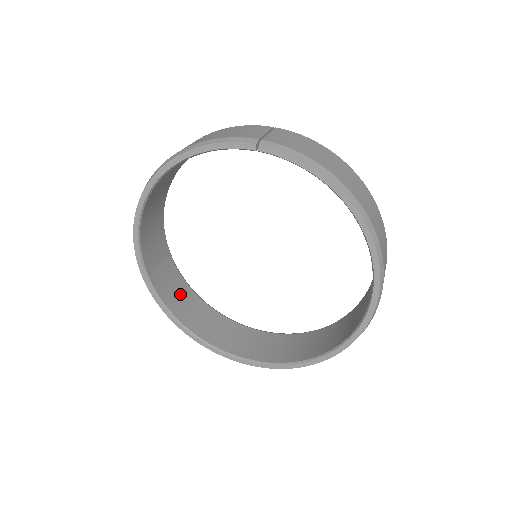
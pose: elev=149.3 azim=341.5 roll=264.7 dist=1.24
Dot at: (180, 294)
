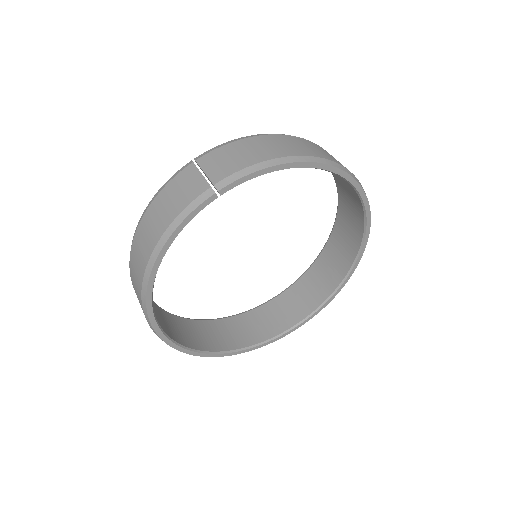
Dot at: (216, 332)
